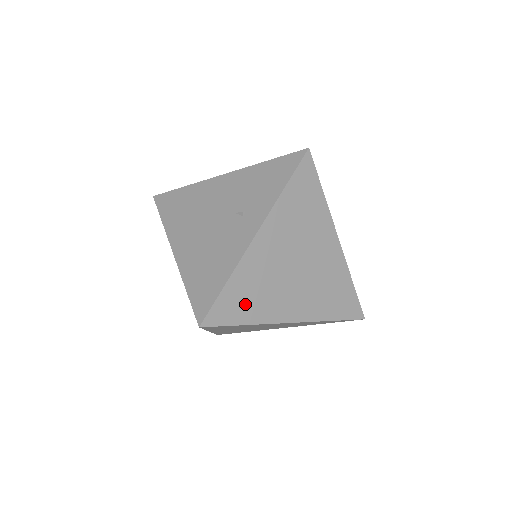
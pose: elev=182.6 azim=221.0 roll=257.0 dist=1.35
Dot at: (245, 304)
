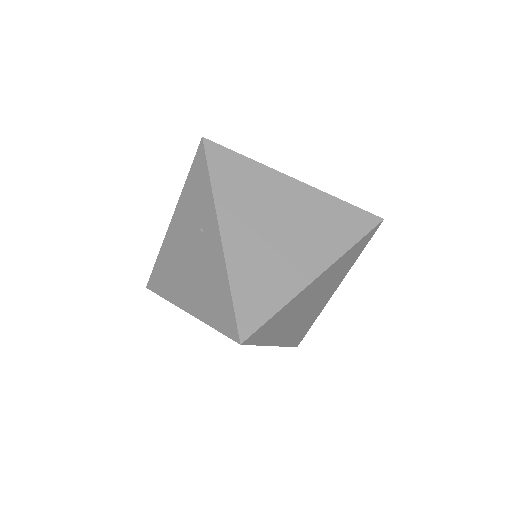
Dot at: (263, 294)
